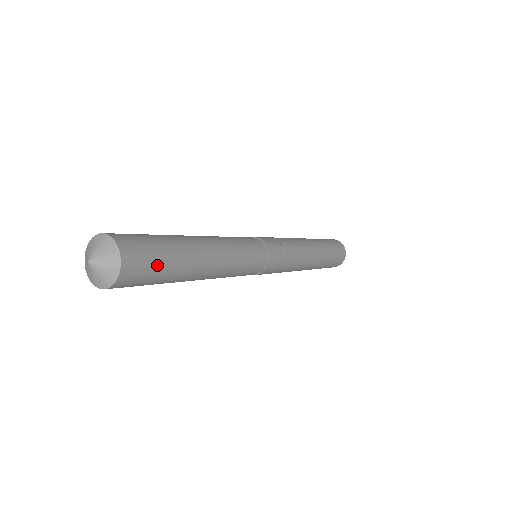
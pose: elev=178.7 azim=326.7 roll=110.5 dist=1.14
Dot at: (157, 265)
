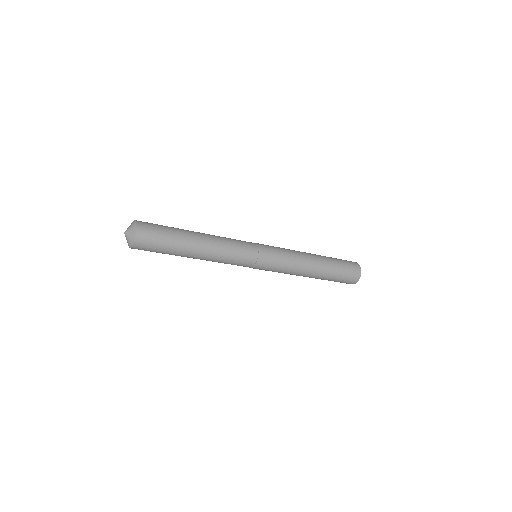
Dot at: (157, 249)
